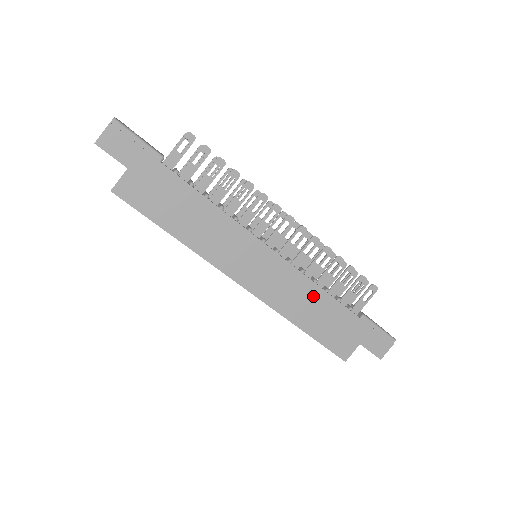
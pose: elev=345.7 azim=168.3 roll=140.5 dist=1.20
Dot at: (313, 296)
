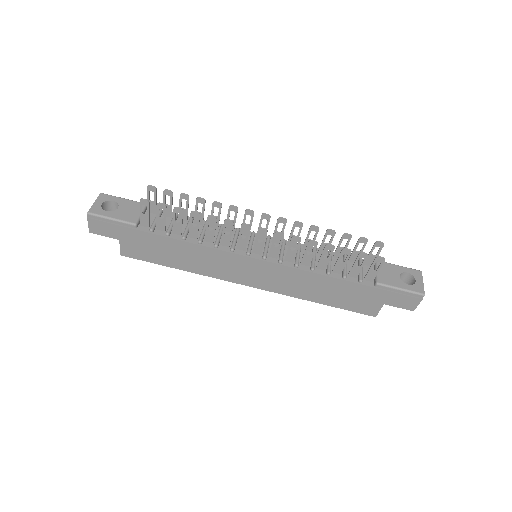
Dot at: (316, 281)
